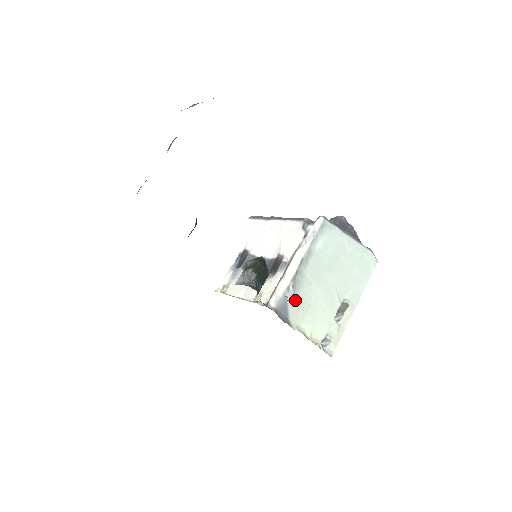
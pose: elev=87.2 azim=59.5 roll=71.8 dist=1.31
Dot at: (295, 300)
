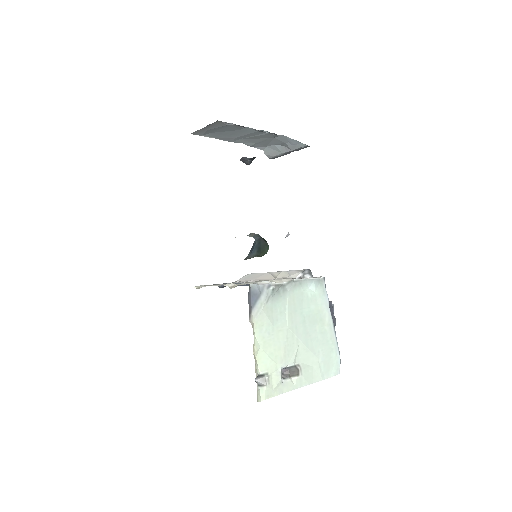
Dot at: (267, 303)
